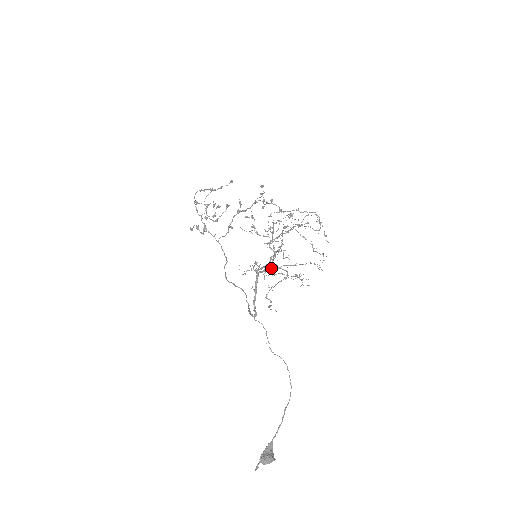
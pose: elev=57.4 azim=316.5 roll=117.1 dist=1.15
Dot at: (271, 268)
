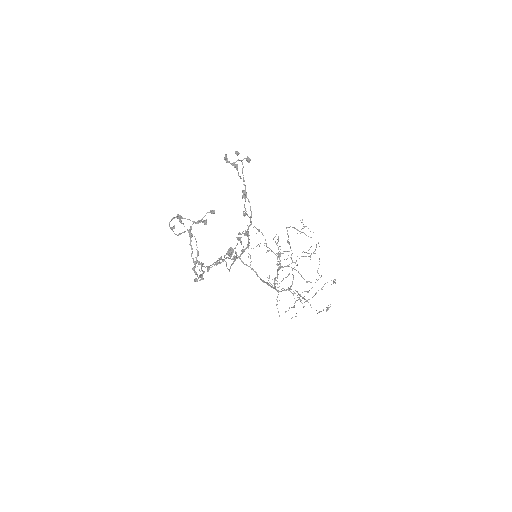
Dot at: occluded
